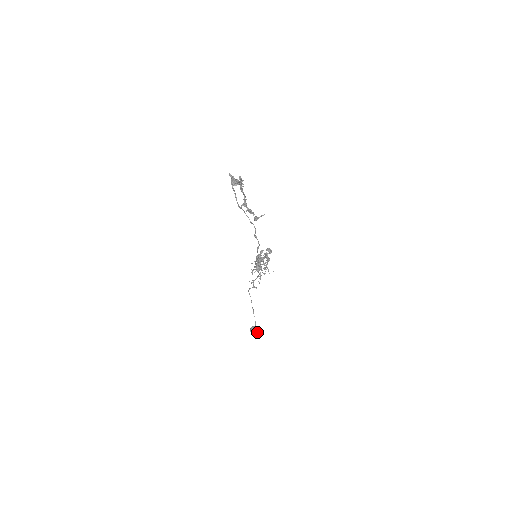
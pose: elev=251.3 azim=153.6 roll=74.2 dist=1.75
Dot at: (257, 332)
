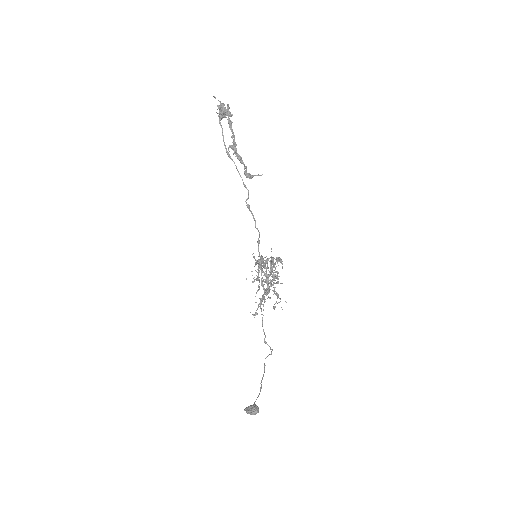
Dot at: (252, 409)
